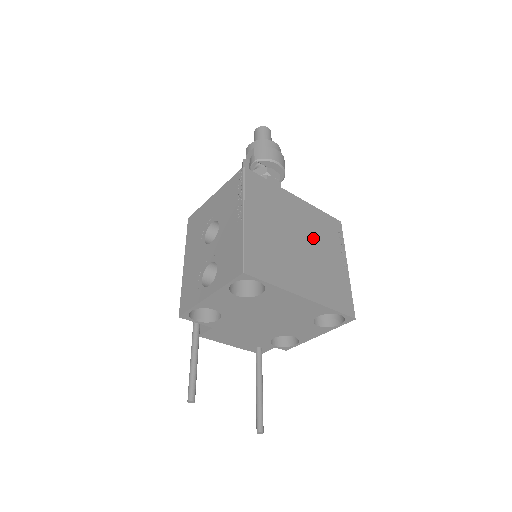
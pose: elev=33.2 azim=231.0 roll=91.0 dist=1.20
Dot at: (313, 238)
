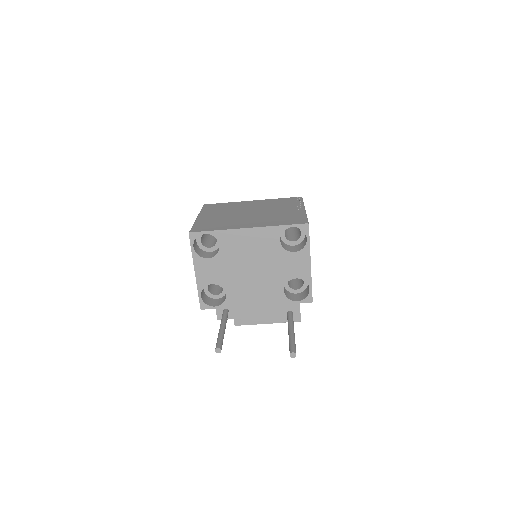
Dot at: (265, 209)
